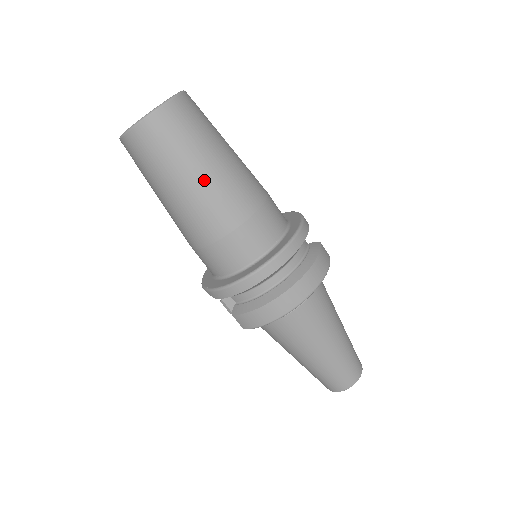
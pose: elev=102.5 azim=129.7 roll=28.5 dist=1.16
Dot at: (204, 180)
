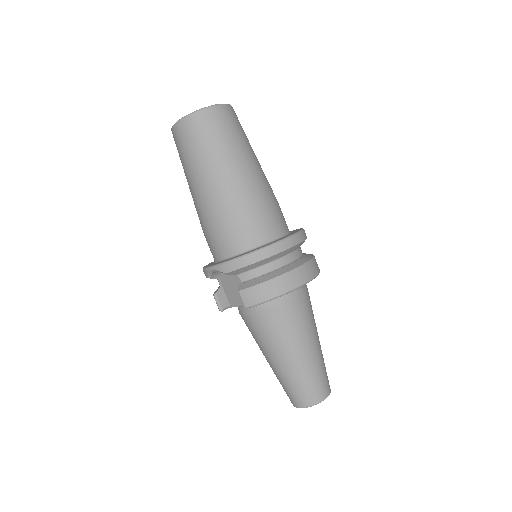
Dot at: (243, 165)
